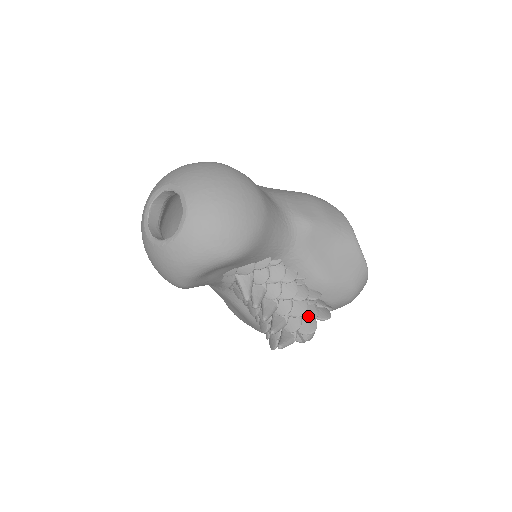
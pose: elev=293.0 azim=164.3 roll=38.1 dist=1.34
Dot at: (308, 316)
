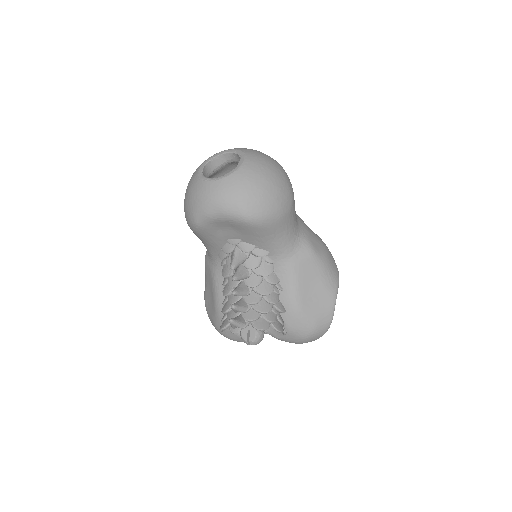
Dot at: (266, 317)
